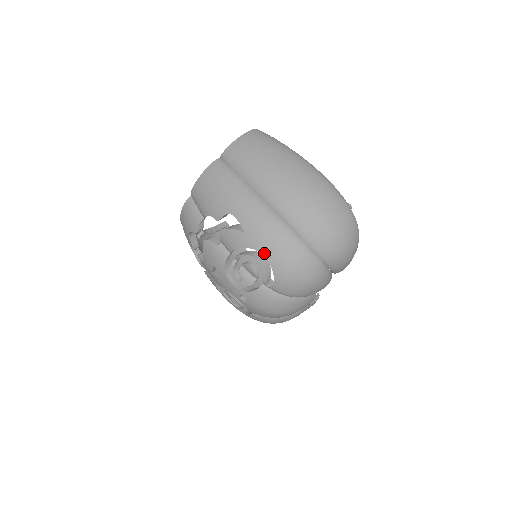
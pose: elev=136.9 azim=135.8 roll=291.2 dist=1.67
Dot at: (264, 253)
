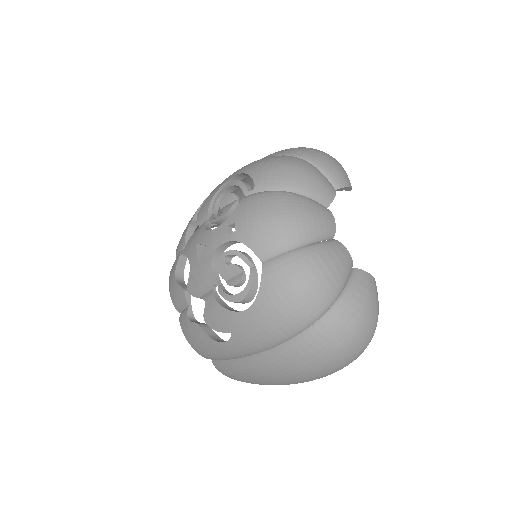
Dot at: (234, 175)
